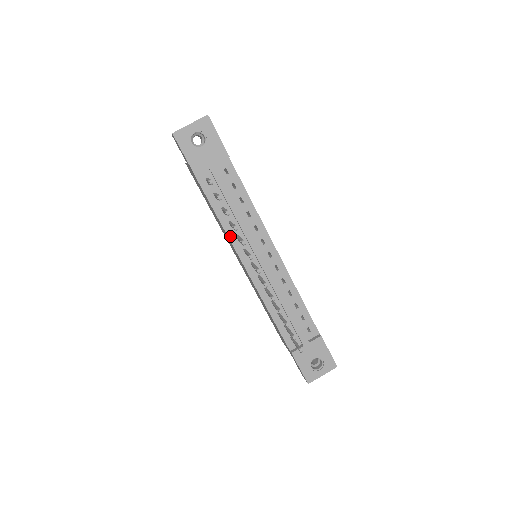
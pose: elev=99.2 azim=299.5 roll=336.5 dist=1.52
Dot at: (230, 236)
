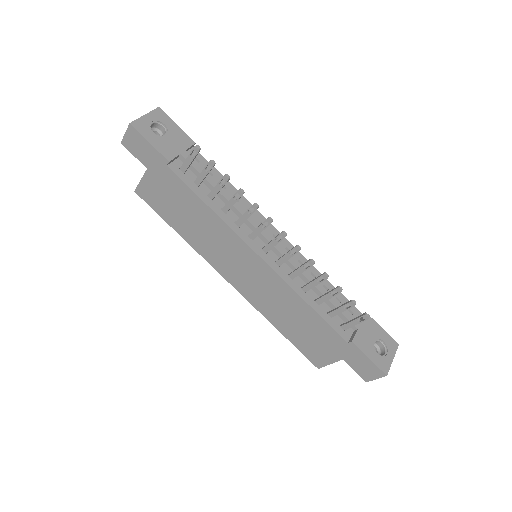
Dot at: (229, 224)
